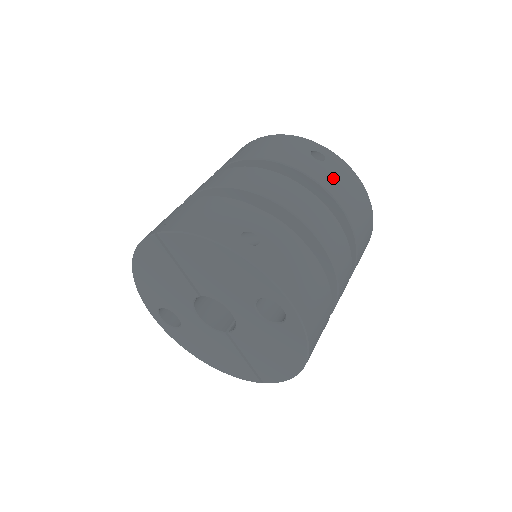
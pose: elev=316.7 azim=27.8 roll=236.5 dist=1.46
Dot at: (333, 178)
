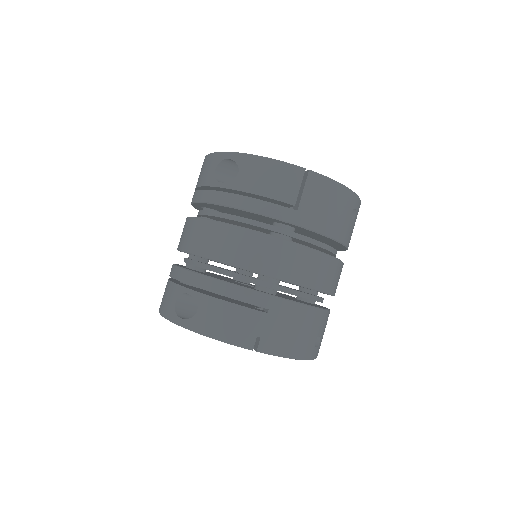
Dot at: occluded
